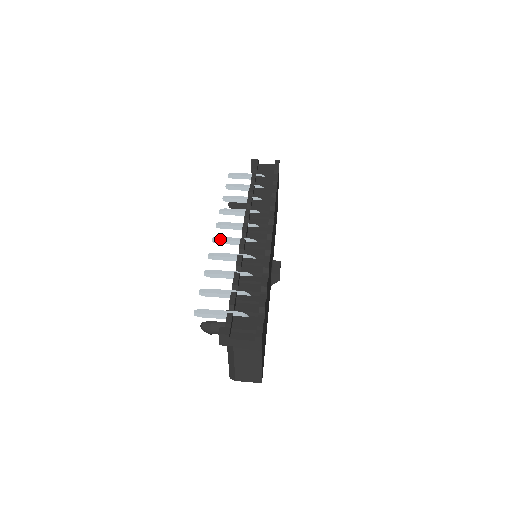
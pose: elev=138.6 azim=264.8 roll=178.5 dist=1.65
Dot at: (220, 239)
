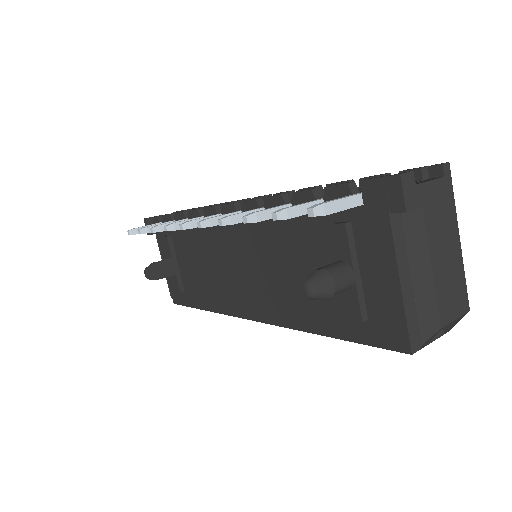
Dot at: (211, 217)
